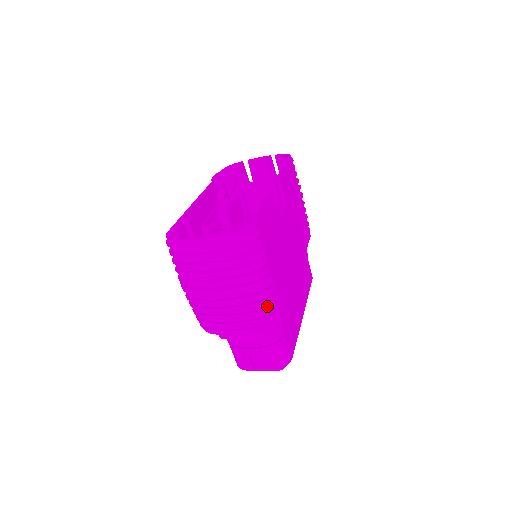
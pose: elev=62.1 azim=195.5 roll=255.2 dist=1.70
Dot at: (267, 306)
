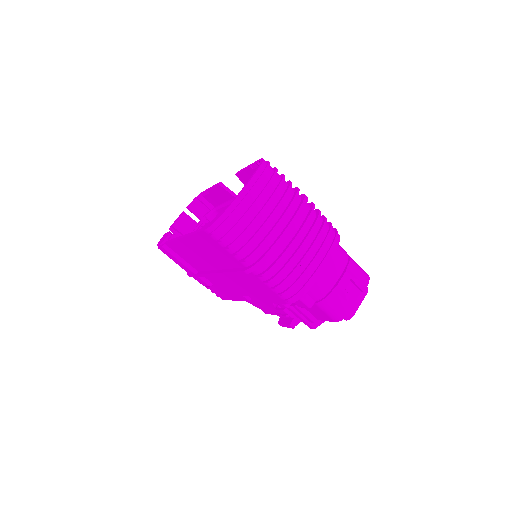
Dot at: (322, 221)
